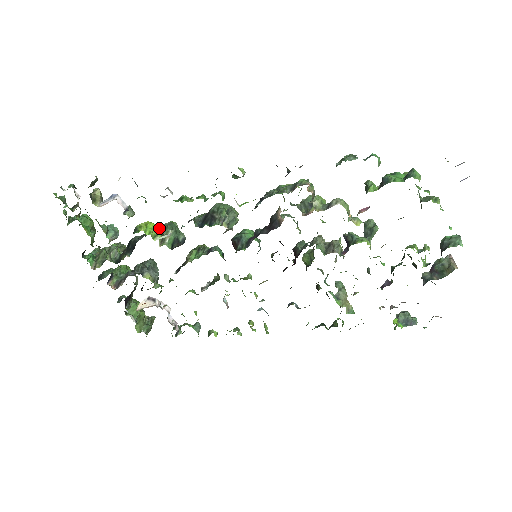
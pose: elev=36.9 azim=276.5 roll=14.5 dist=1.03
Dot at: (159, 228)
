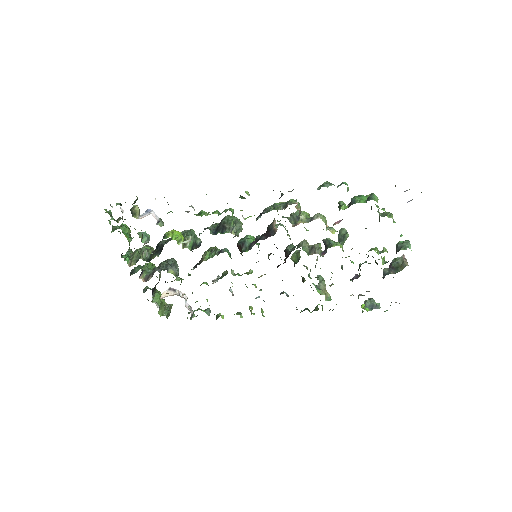
Dot at: (182, 235)
